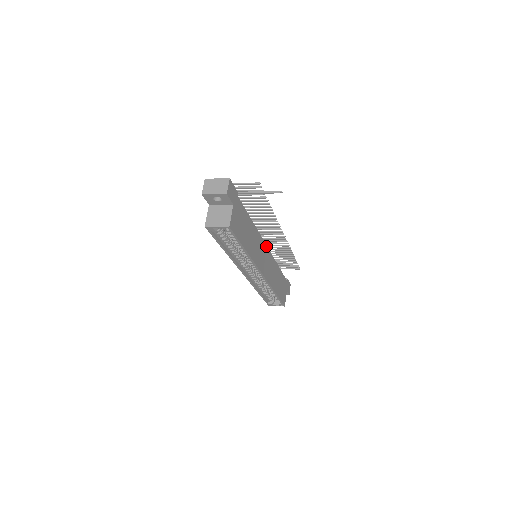
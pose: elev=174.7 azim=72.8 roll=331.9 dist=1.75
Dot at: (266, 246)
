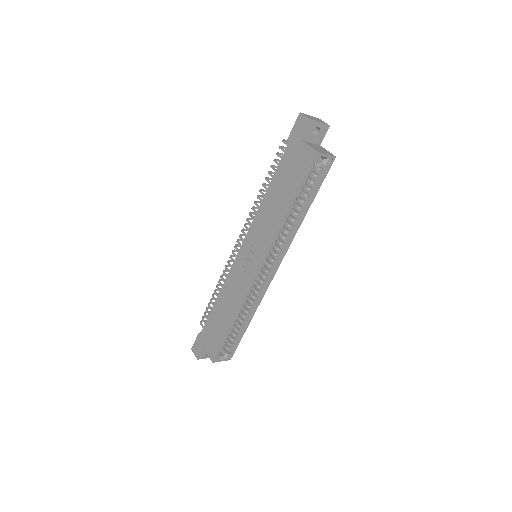
Dot at: occluded
